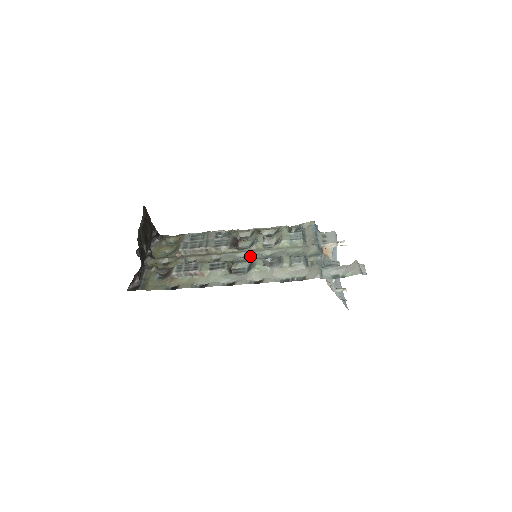
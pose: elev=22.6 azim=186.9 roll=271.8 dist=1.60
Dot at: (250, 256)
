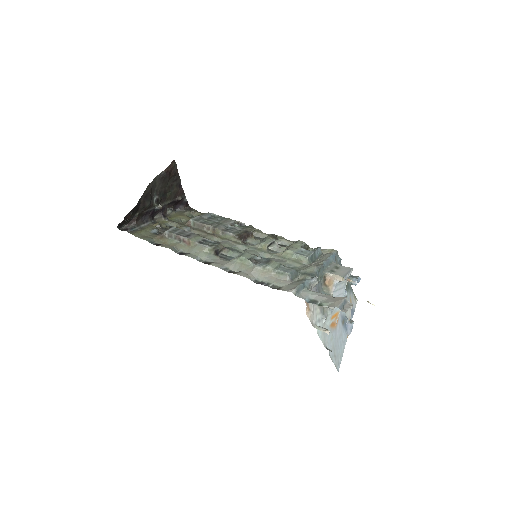
Dot at: (247, 251)
